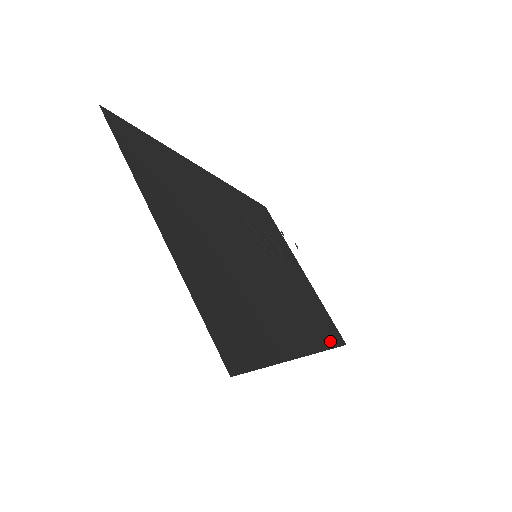
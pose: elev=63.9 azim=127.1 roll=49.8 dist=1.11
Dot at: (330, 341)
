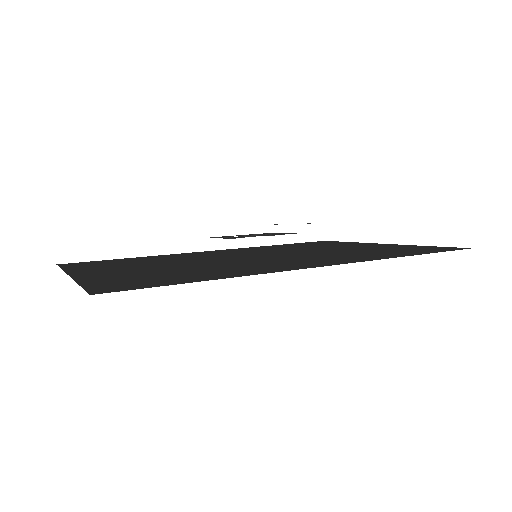
Dot at: (412, 254)
